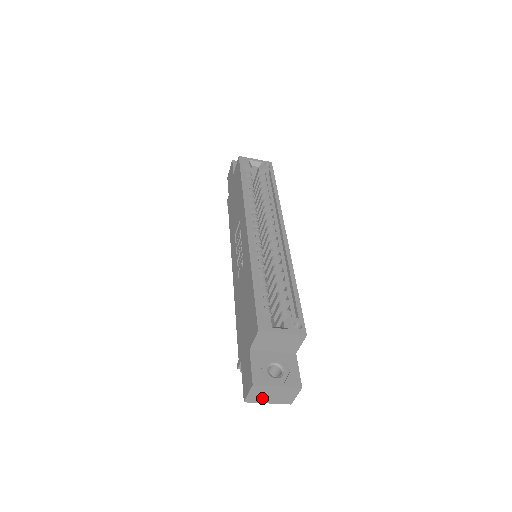
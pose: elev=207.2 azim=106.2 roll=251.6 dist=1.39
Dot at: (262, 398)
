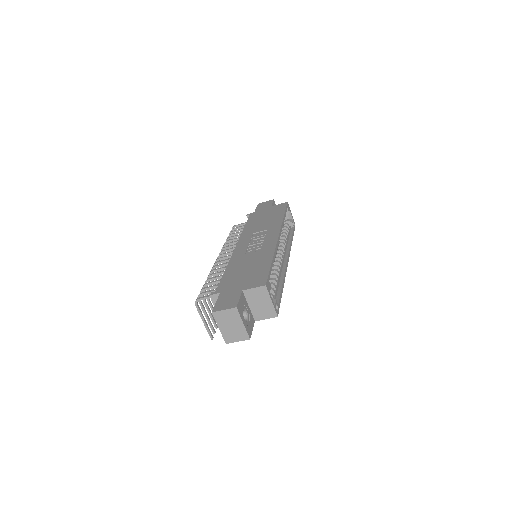
Dot at: (223, 321)
